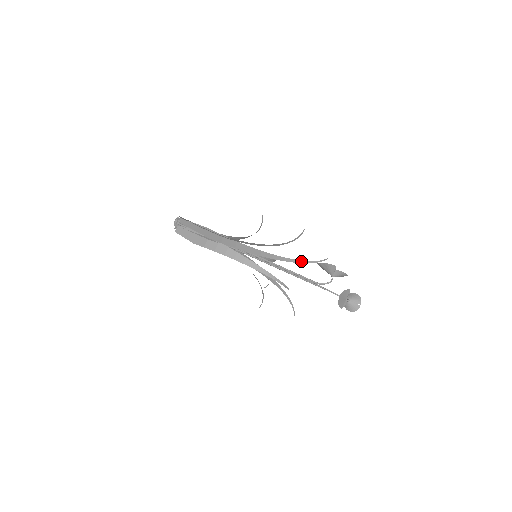
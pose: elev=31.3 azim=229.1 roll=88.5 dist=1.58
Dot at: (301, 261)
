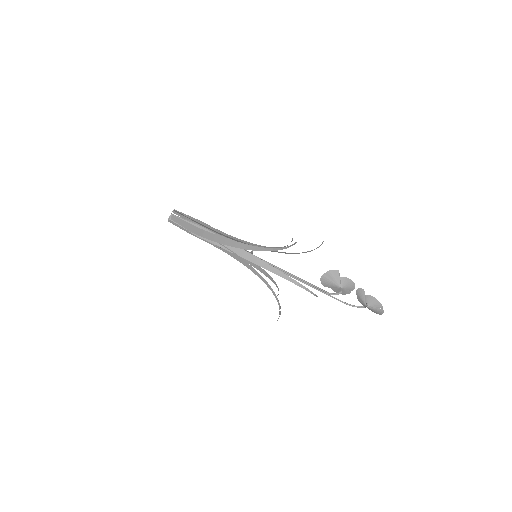
Dot at: occluded
